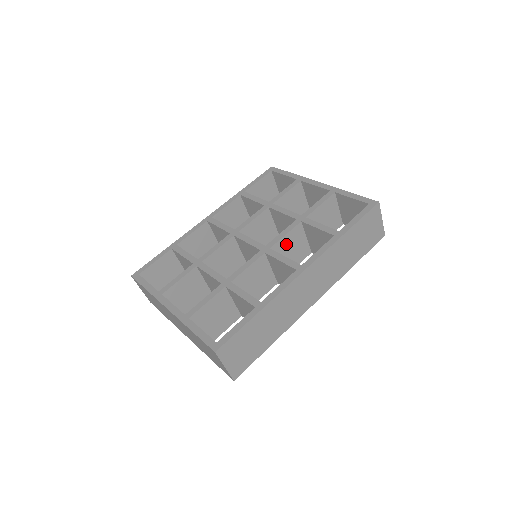
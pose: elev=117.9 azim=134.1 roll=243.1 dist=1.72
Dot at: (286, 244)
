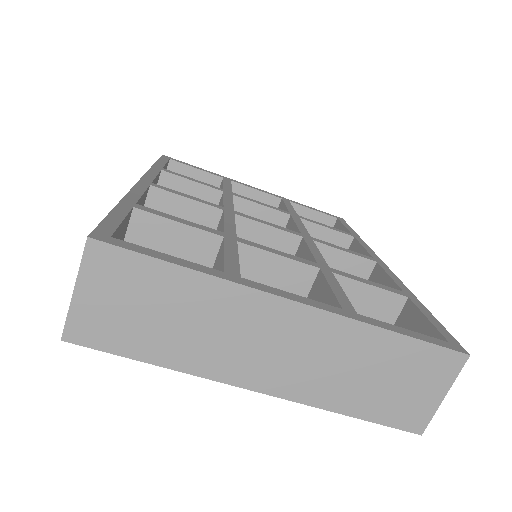
Dot at: occluded
